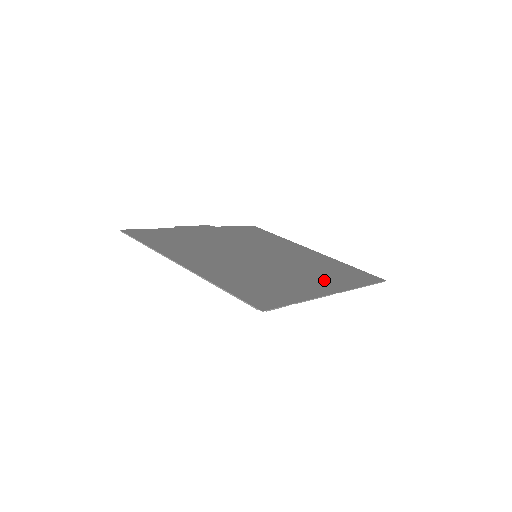
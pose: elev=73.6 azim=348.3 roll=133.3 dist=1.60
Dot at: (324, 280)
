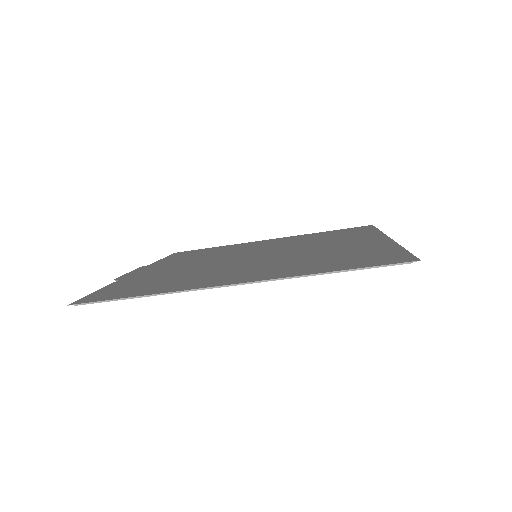
Dot at: (352, 239)
